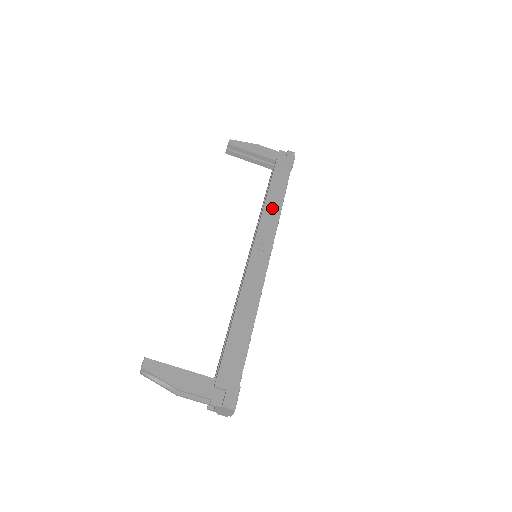
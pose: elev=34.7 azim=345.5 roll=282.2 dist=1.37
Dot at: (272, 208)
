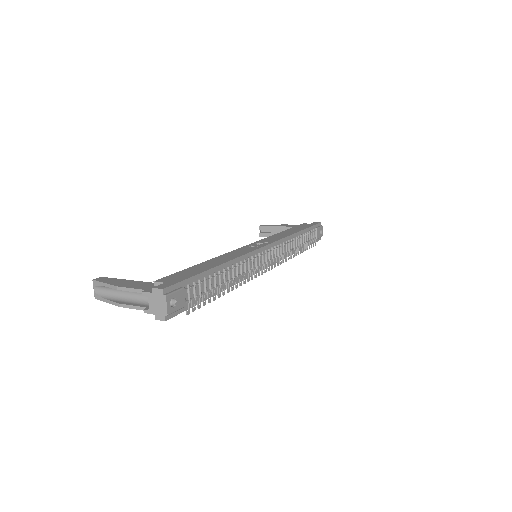
Dot at: (282, 235)
